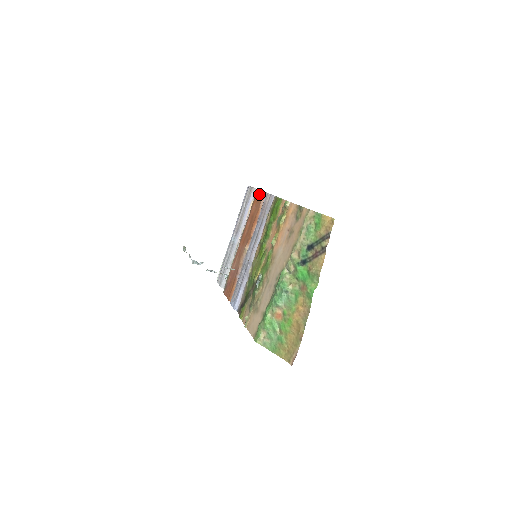
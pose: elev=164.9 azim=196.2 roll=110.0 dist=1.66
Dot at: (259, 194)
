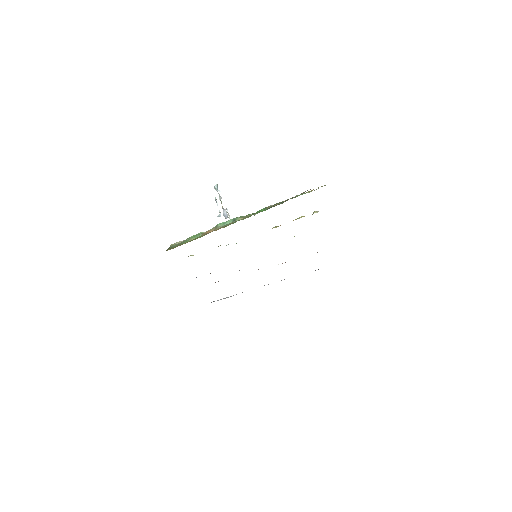
Dot at: occluded
